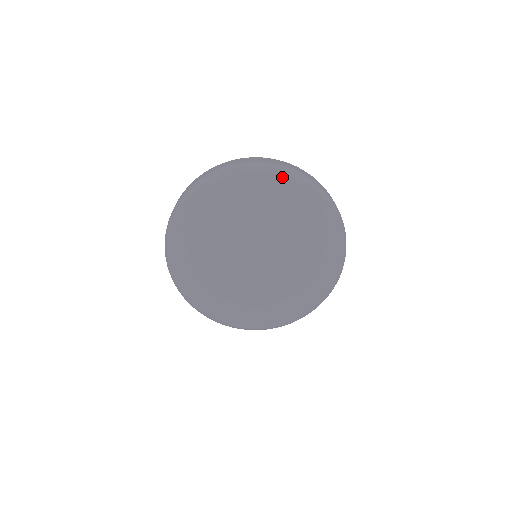
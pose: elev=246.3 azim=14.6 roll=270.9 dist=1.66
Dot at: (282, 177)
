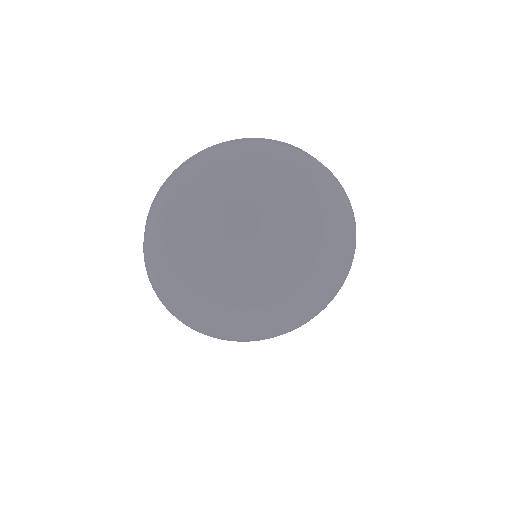
Dot at: (284, 160)
